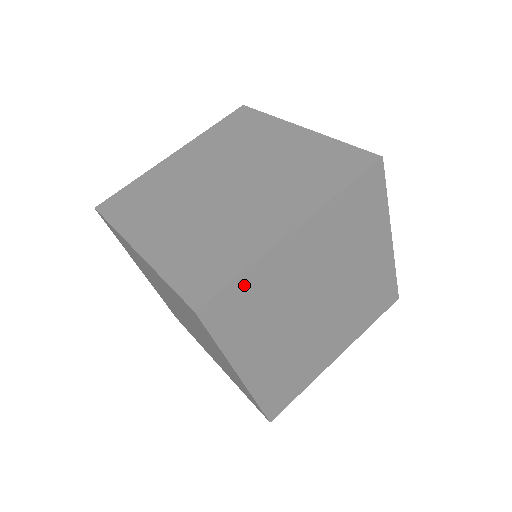
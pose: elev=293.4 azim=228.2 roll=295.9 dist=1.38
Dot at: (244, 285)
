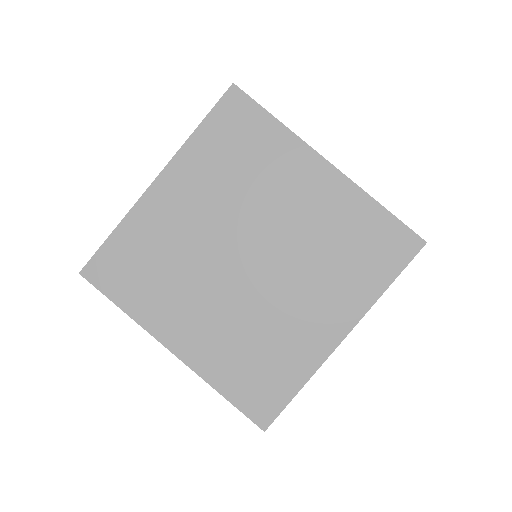
Dot at: occluded
